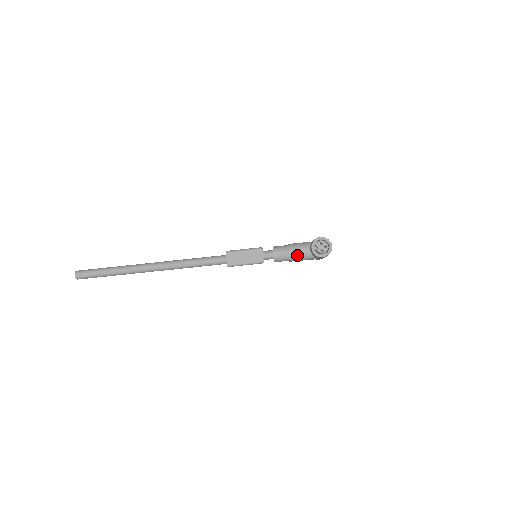
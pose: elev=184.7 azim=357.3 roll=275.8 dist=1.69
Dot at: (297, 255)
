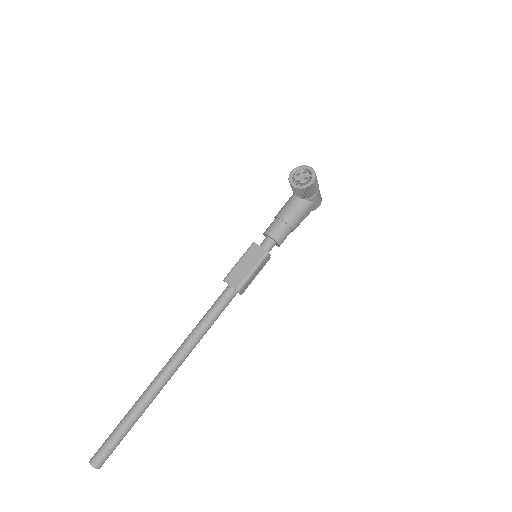
Dot at: (291, 214)
